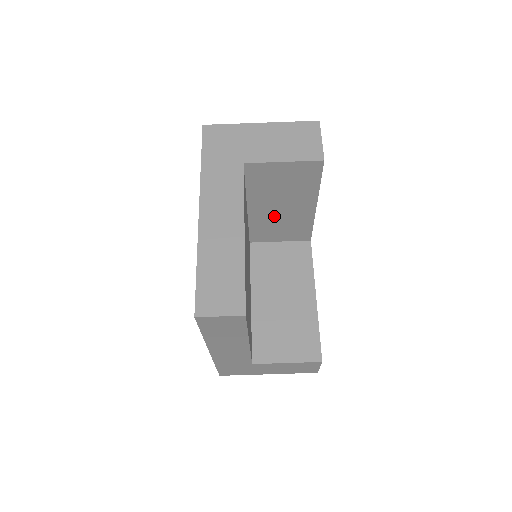
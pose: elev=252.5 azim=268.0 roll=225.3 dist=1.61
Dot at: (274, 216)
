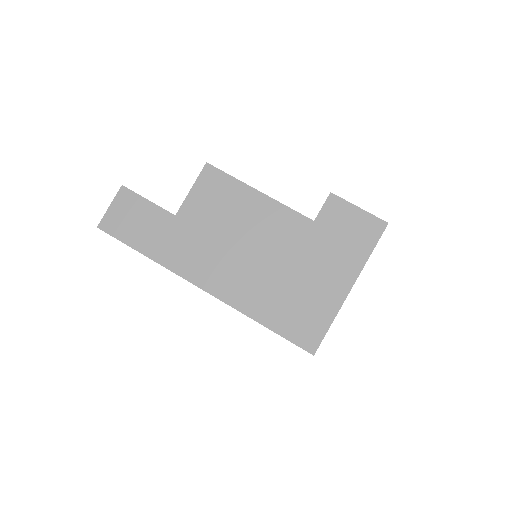
Dot at: (256, 235)
